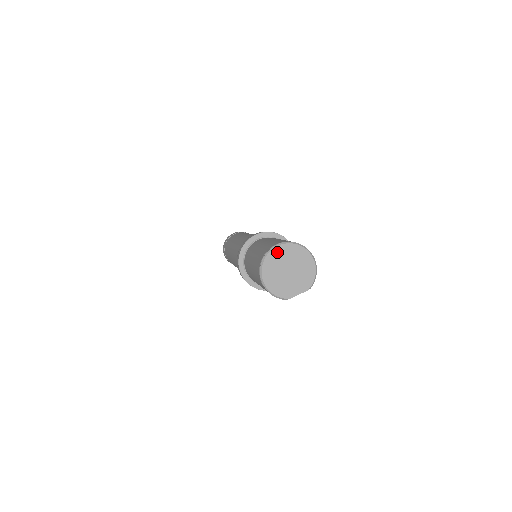
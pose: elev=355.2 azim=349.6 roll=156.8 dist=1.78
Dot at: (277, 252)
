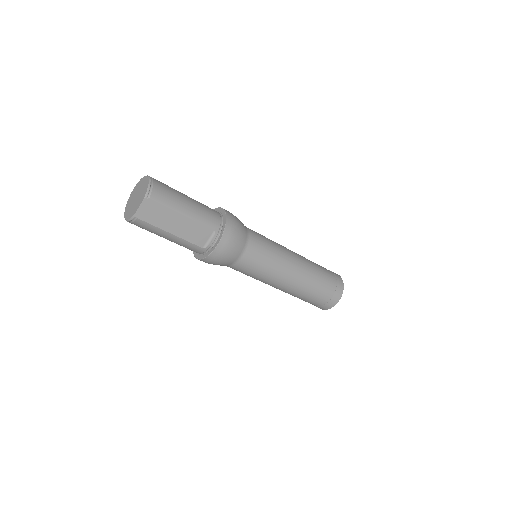
Dot at: (132, 194)
